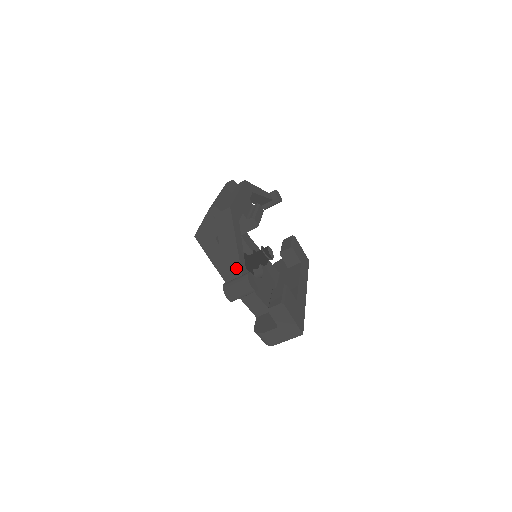
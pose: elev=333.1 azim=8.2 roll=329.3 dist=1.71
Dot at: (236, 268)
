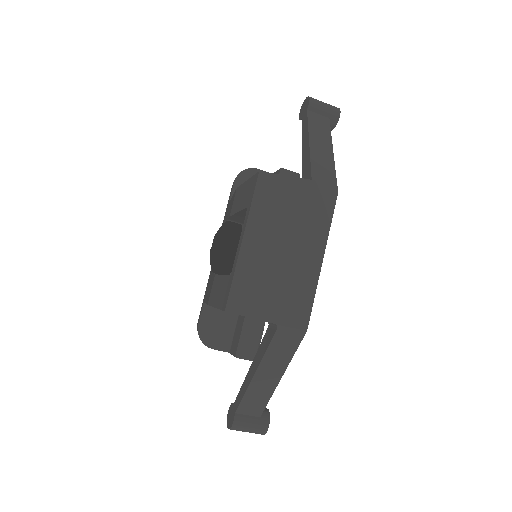
Dot at: (259, 407)
